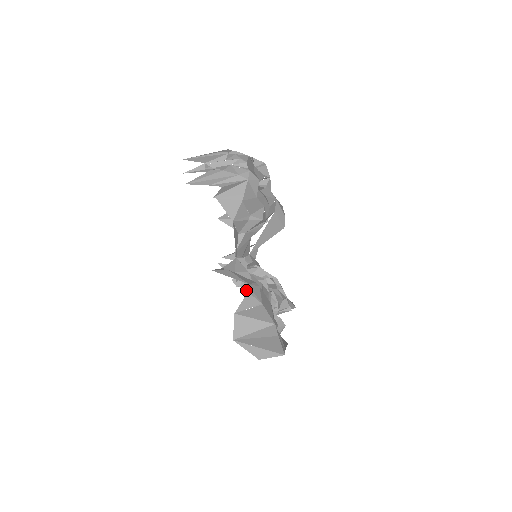
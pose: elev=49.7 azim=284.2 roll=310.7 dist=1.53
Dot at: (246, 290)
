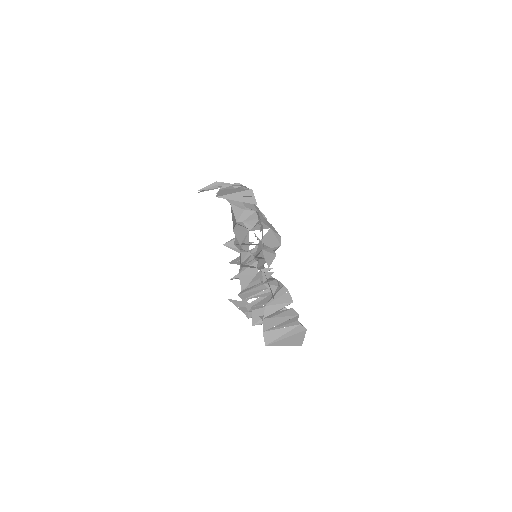
Dot at: occluded
